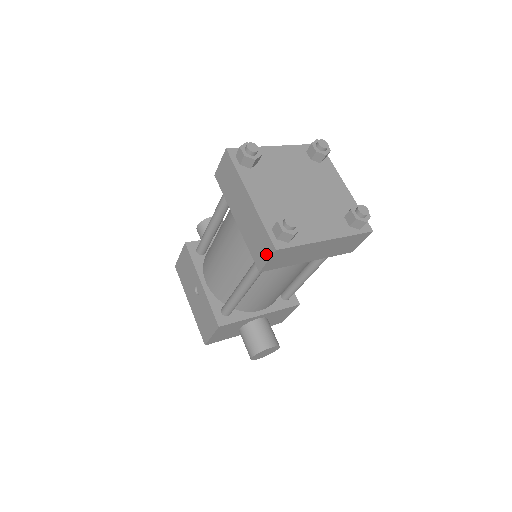
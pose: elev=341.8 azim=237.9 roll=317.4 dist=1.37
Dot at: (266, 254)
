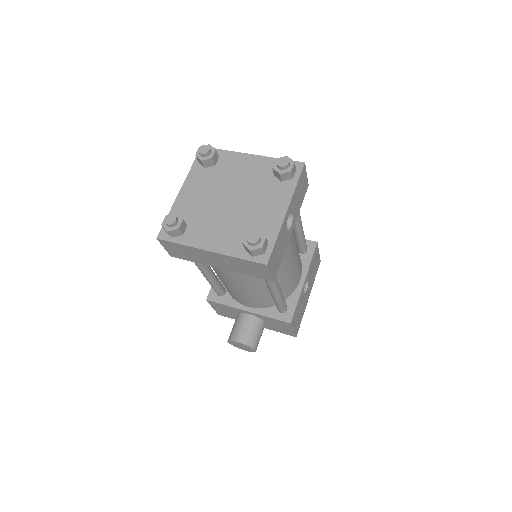
Dot at: occluded
